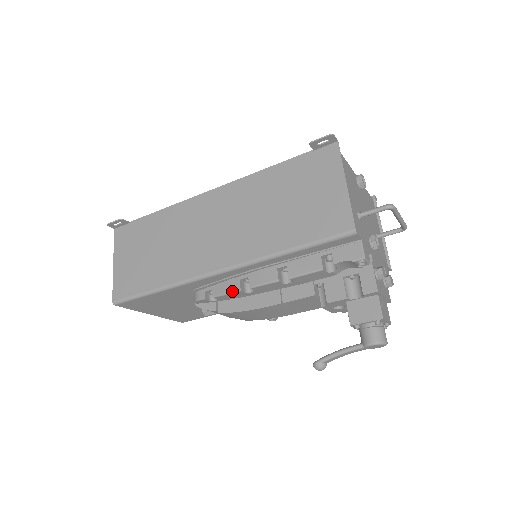
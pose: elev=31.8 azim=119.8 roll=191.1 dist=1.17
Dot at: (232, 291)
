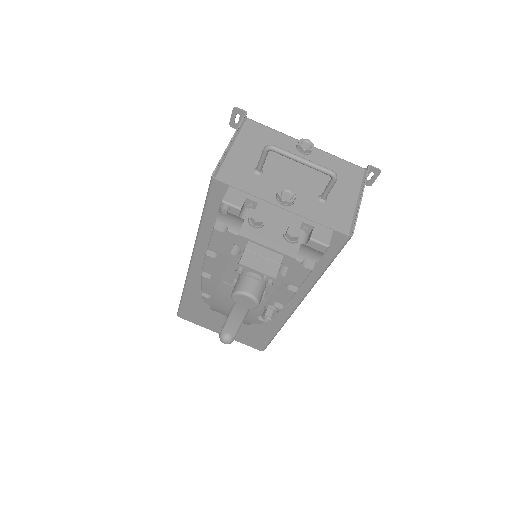
Dot at: (201, 279)
